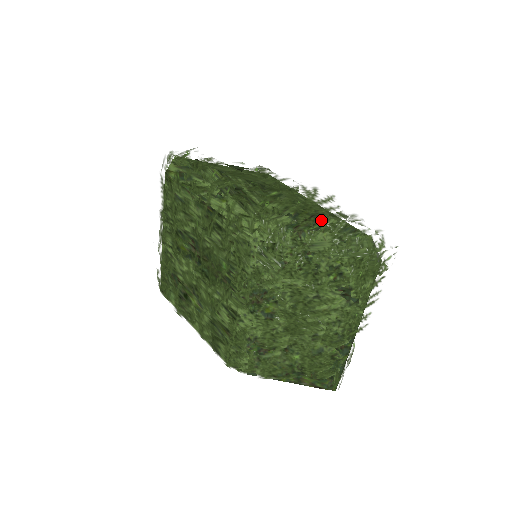
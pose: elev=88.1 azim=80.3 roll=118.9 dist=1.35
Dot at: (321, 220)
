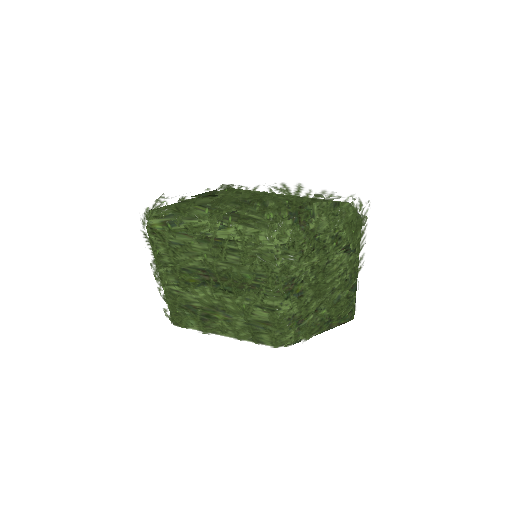
Dot at: (315, 208)
